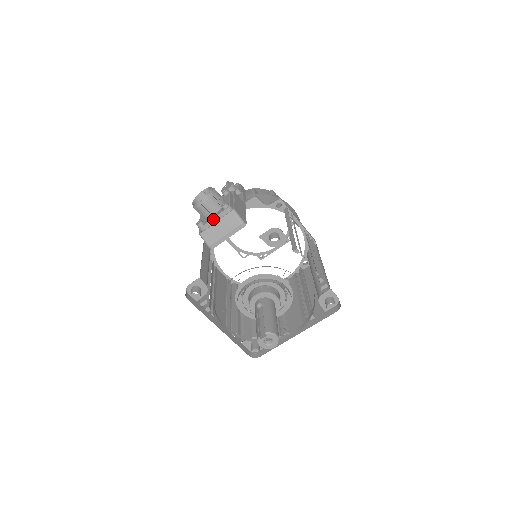
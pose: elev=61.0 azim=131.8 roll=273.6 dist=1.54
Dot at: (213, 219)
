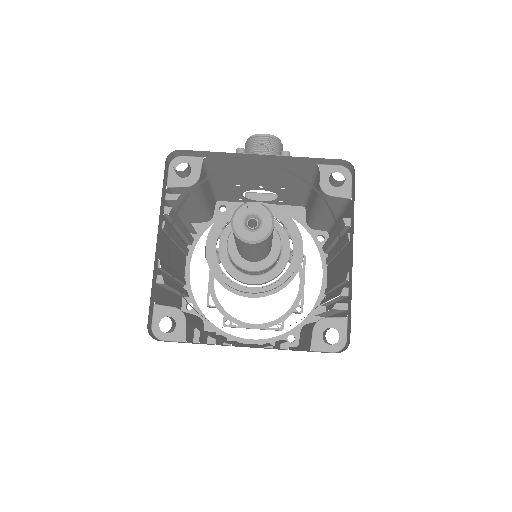
Dot at: occluded
